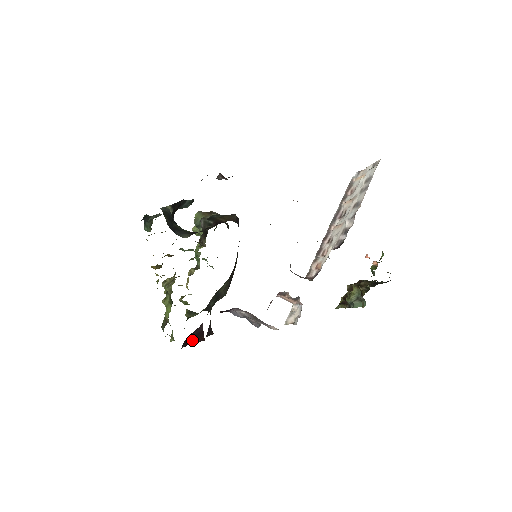
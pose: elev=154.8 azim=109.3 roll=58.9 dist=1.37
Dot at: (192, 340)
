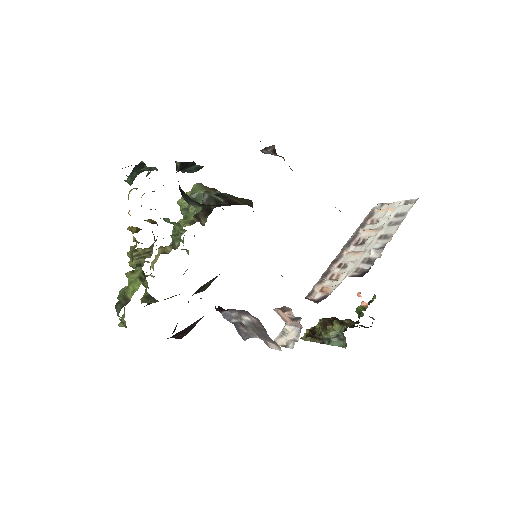
Dot at: occluded
